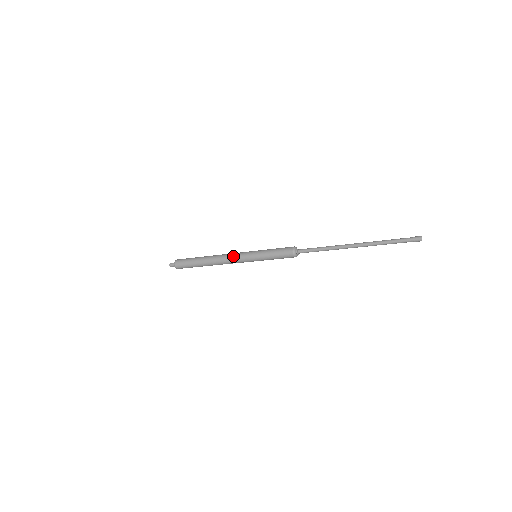
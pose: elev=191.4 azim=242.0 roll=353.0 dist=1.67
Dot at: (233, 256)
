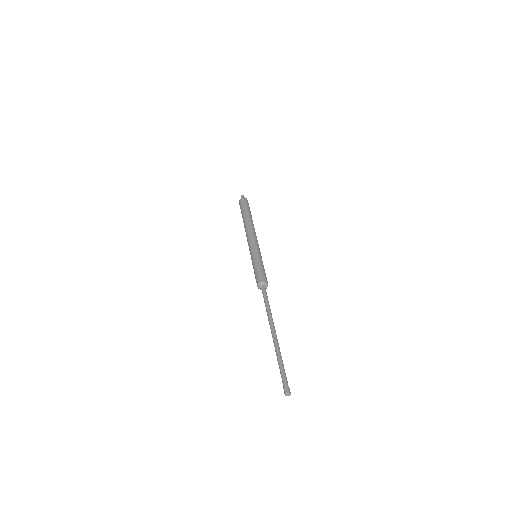
Dot at: (248, 240)
